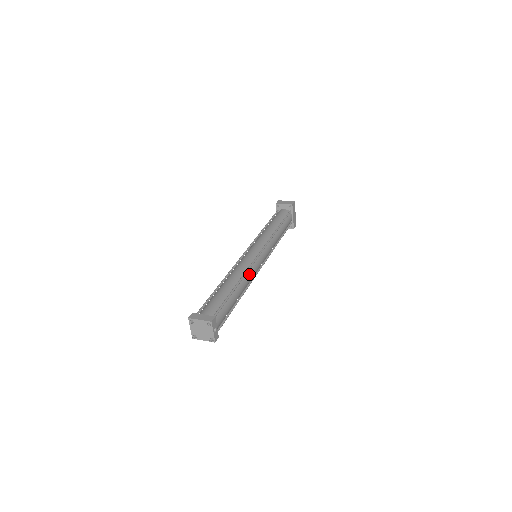
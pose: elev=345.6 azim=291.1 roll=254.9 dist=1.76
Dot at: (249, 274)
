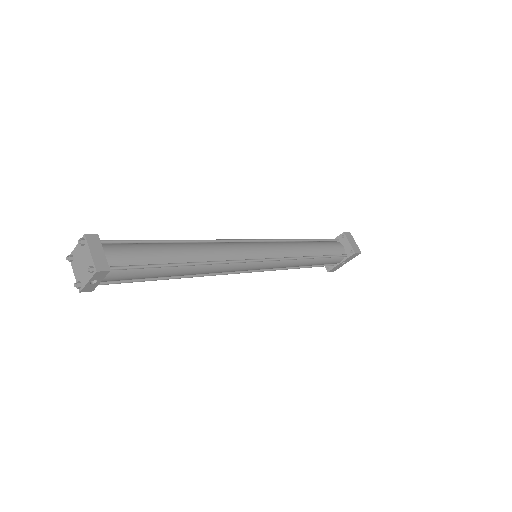
Dot at: (220, 267)
